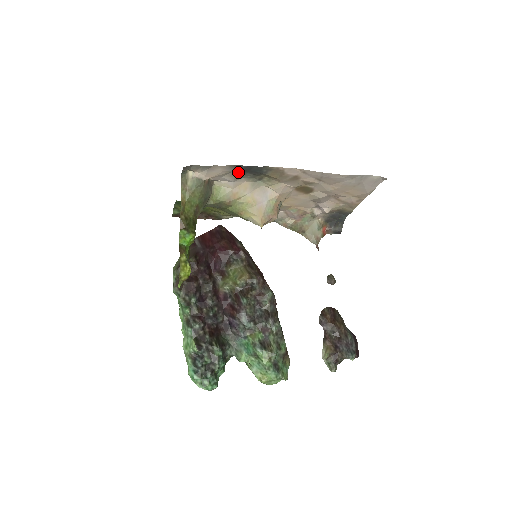
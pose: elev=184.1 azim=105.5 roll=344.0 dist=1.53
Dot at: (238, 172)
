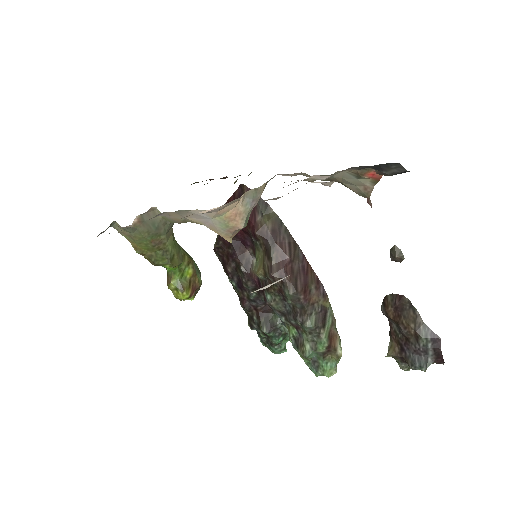
Dot at: occluded
